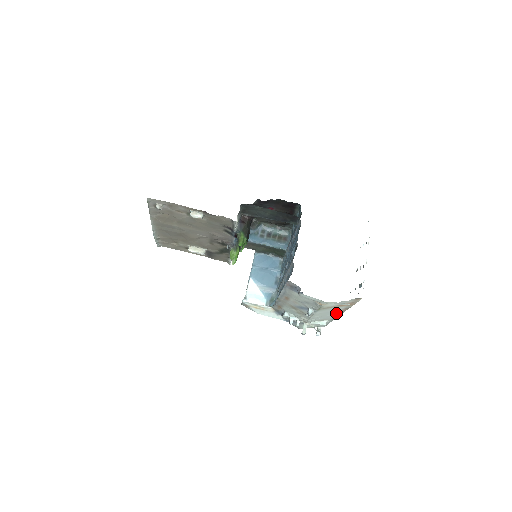
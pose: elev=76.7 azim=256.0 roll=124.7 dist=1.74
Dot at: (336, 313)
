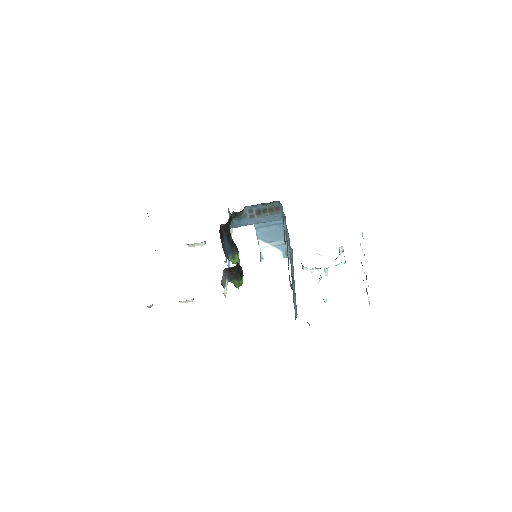
Dot at: occluded
